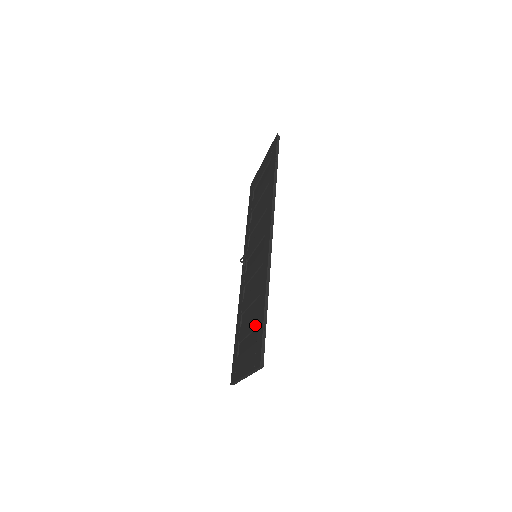
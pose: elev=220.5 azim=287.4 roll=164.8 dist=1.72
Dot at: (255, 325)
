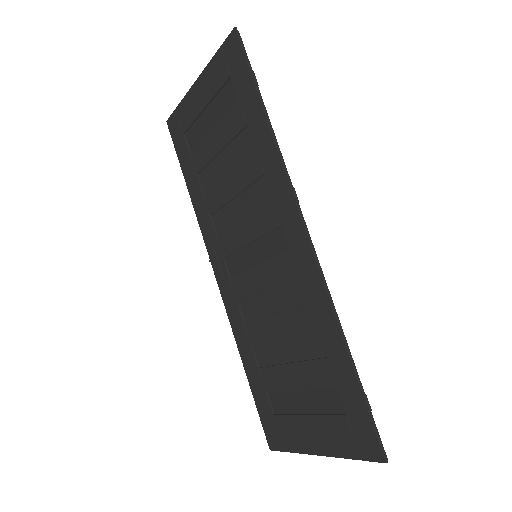
Dot at: (324, 383)
